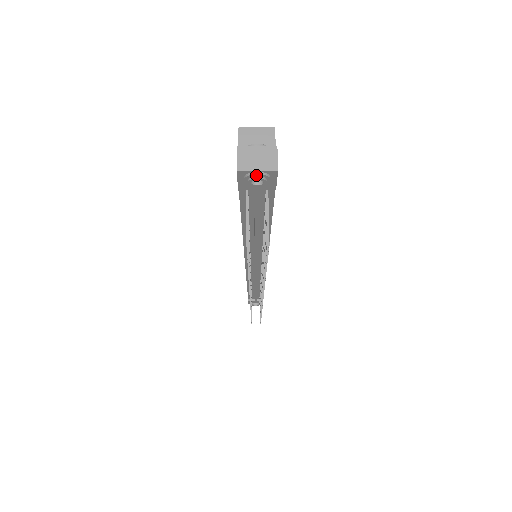
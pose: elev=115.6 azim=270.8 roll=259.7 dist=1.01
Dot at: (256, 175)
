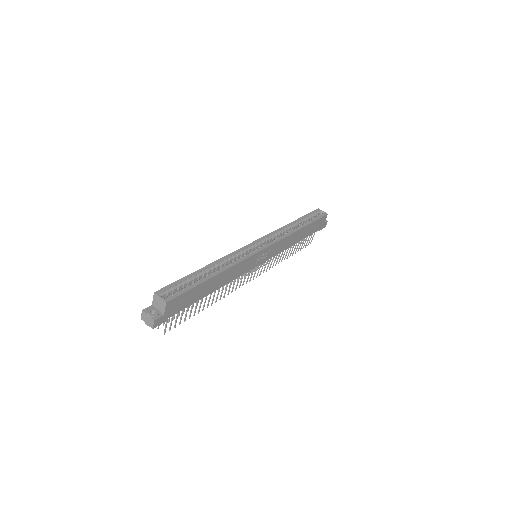
Dot at: (147, 324)
